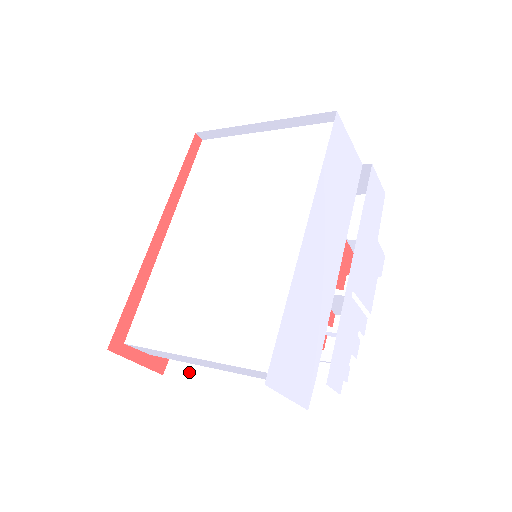
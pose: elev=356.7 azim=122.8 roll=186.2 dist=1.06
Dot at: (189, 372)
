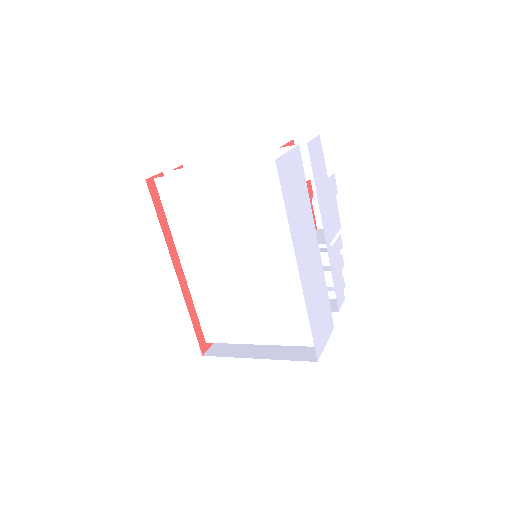
Dot at: occluded
